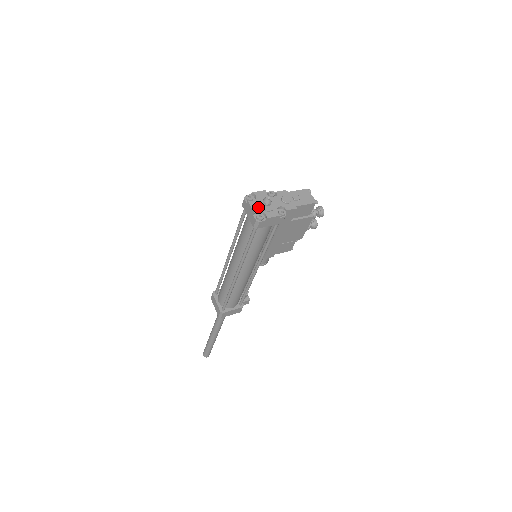
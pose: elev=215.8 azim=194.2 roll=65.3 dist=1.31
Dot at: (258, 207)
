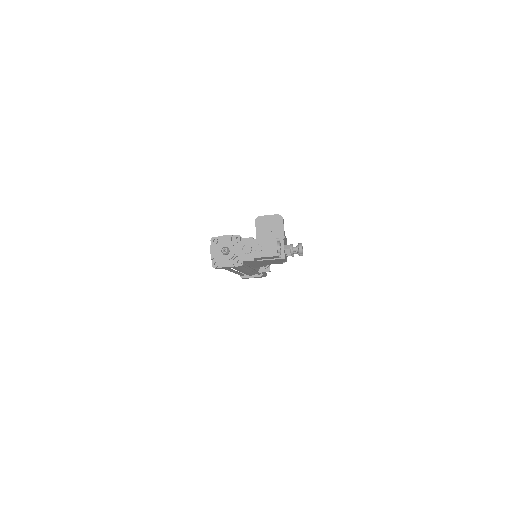
Dot at: (217, 254)
